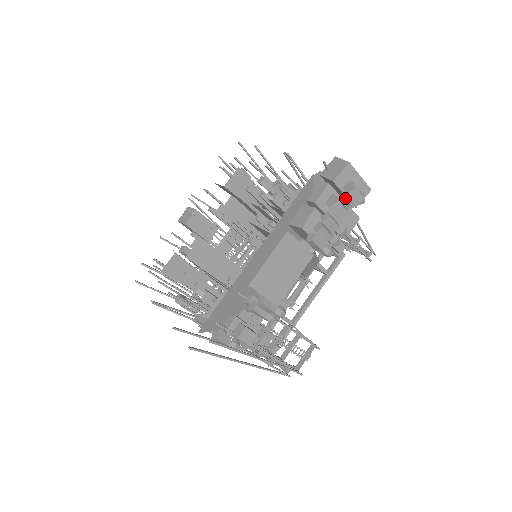
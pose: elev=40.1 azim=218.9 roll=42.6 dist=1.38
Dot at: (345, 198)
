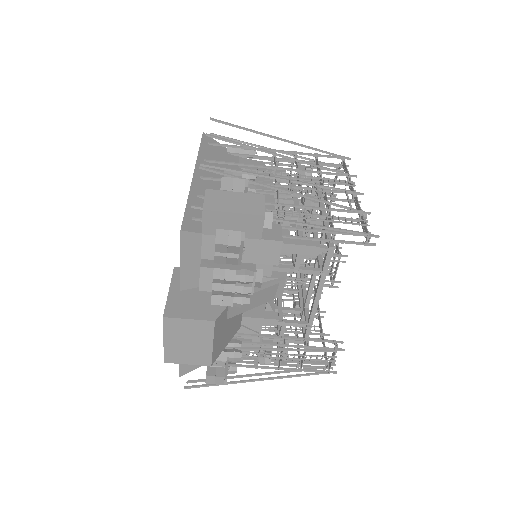
Dot at: occluded
